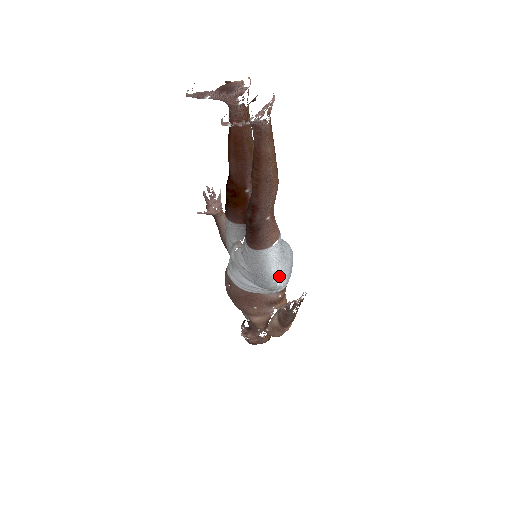
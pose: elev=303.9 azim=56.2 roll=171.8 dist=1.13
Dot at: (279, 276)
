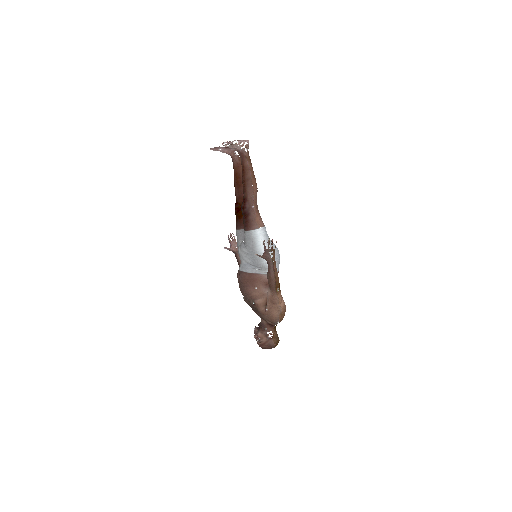
Dot at: occluded
